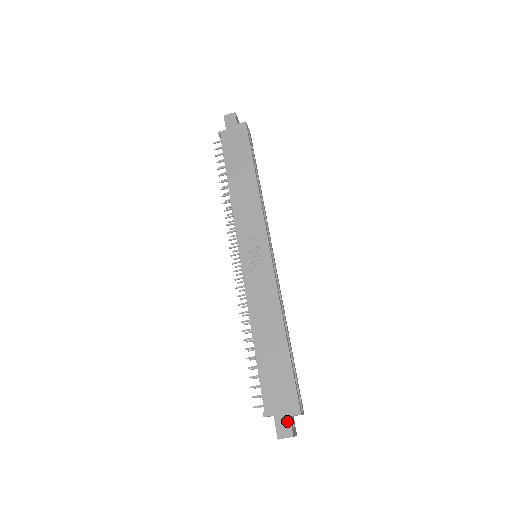
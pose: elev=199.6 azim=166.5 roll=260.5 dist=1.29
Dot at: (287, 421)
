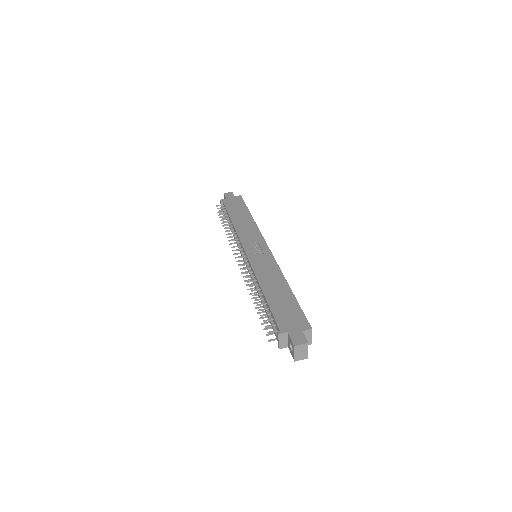
Dot at: (301, 334)
